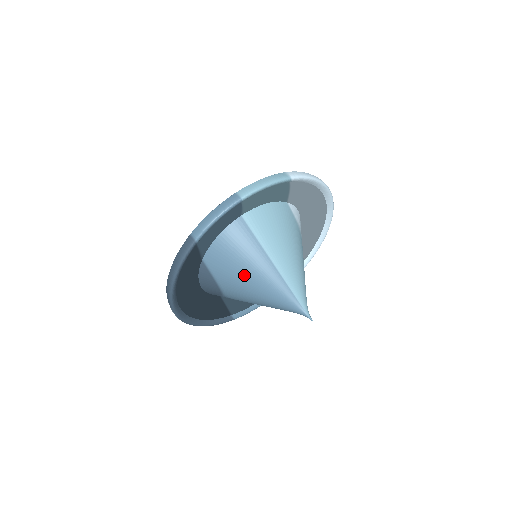
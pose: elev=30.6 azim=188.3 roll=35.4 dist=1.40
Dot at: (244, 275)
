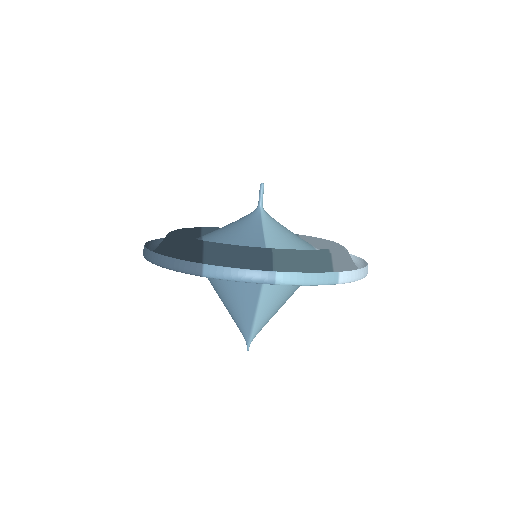
Dot at: (227, 290)
